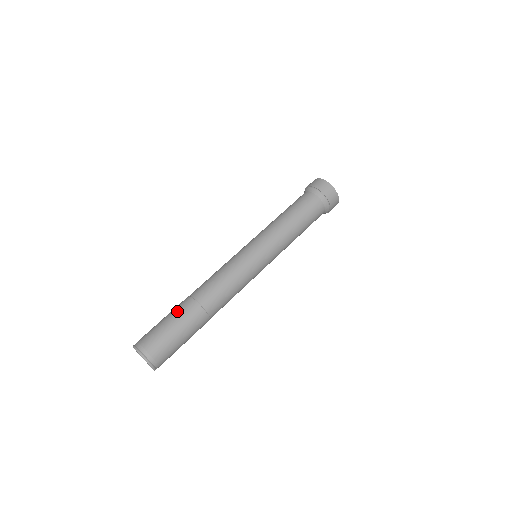
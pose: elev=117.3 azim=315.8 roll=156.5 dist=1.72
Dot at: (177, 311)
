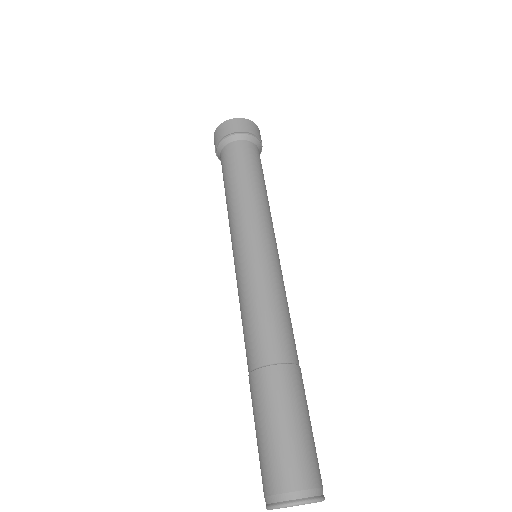
Dot at: (290, 398)
